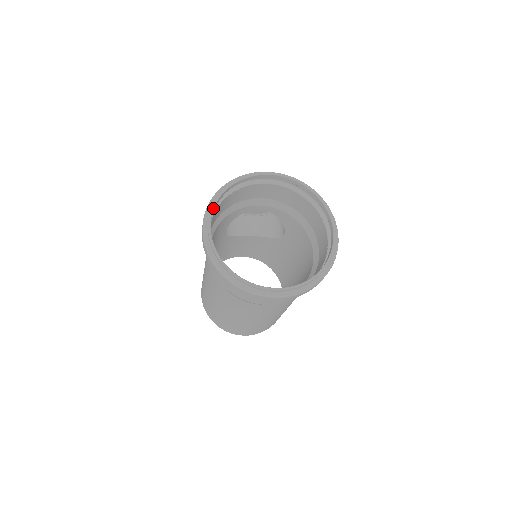
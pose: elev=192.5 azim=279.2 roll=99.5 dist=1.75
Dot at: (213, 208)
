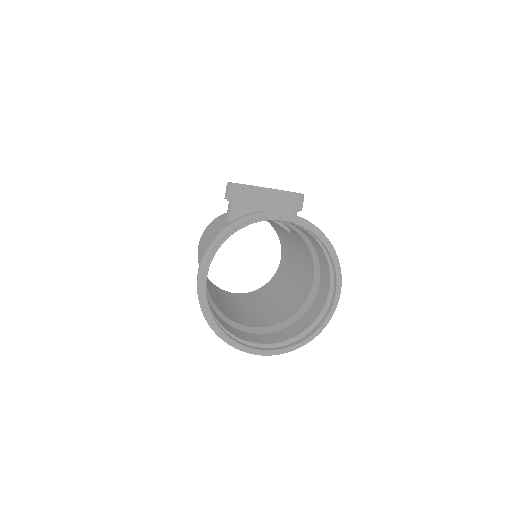
Dot at: (212, 259)
